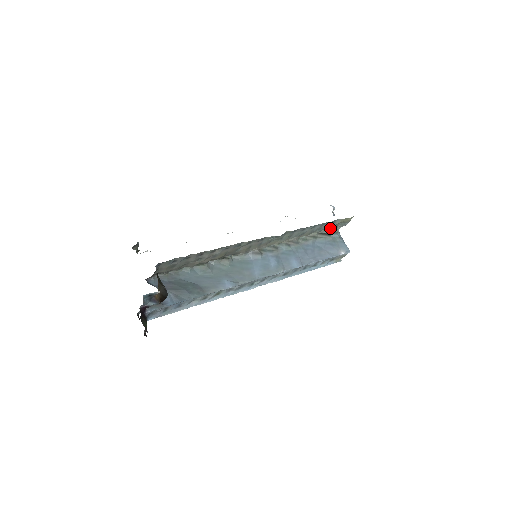
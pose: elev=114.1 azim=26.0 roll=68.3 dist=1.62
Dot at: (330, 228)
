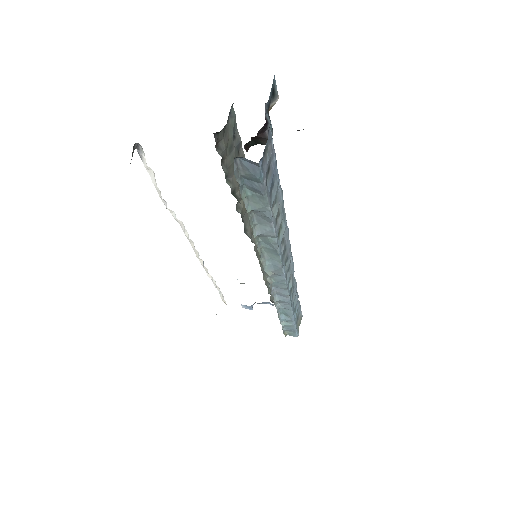
Dot at: occluded
